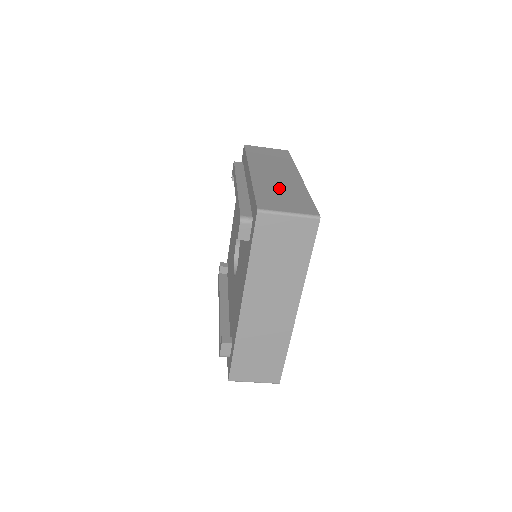
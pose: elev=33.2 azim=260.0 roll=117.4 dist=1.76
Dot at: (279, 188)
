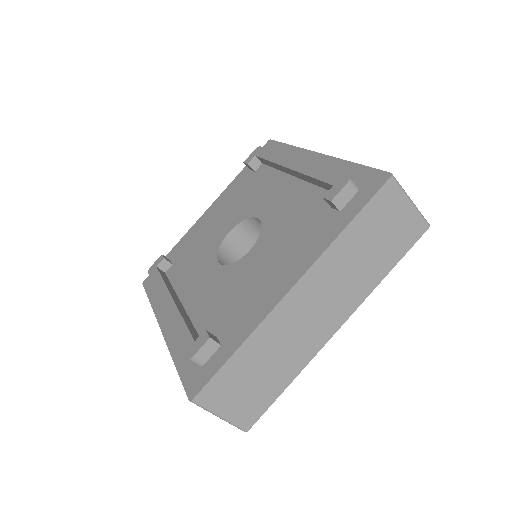
Dot at: occluded
